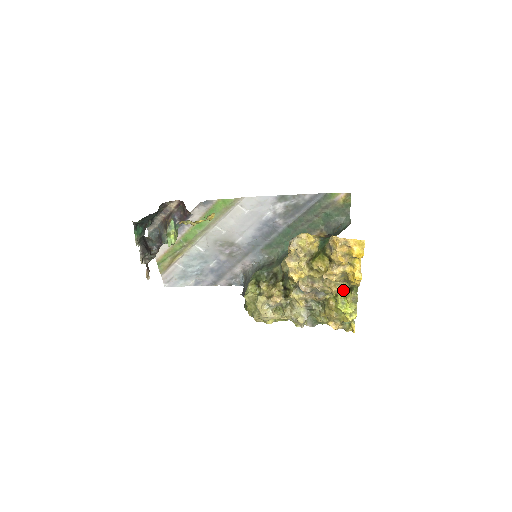
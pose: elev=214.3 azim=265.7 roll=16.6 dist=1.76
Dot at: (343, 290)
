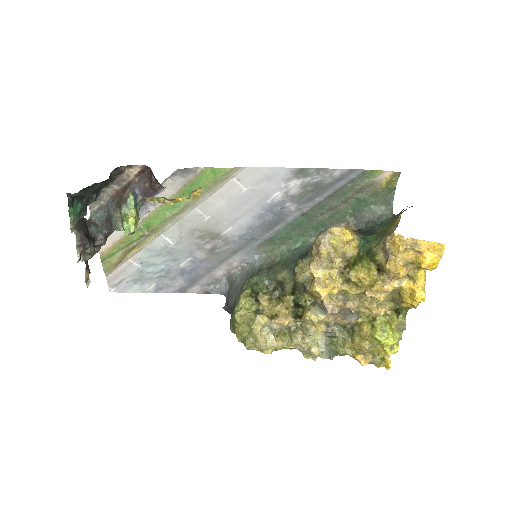
Dot at: (386, 312)
